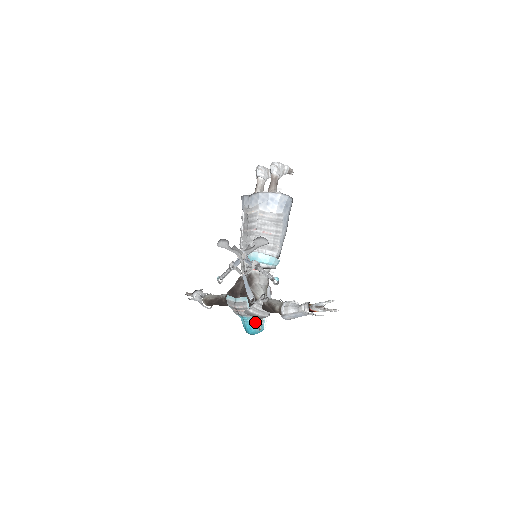
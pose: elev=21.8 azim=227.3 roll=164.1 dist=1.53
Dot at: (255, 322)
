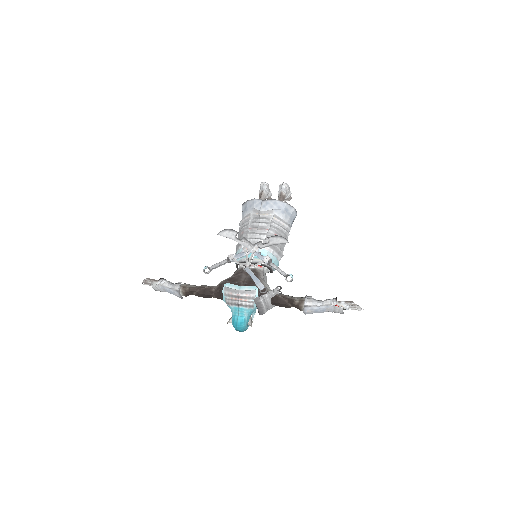
Dot at: (248, 317)
